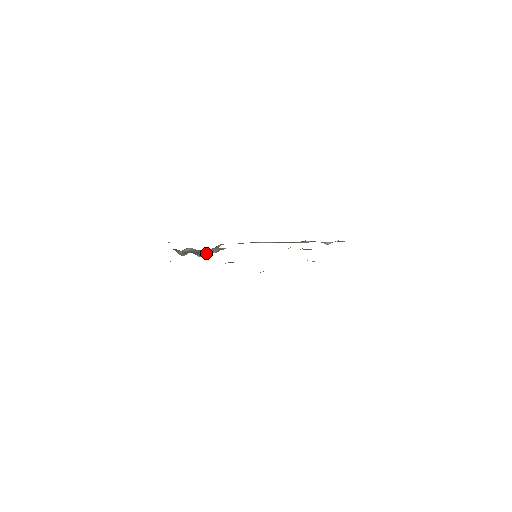
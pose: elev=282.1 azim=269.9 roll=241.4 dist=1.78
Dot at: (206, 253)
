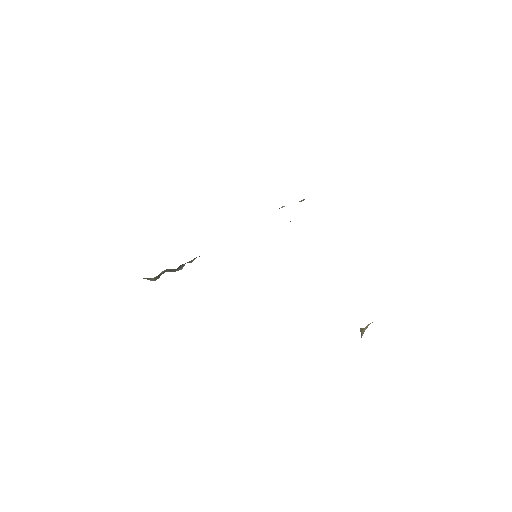
Dot at: (183, 266)
